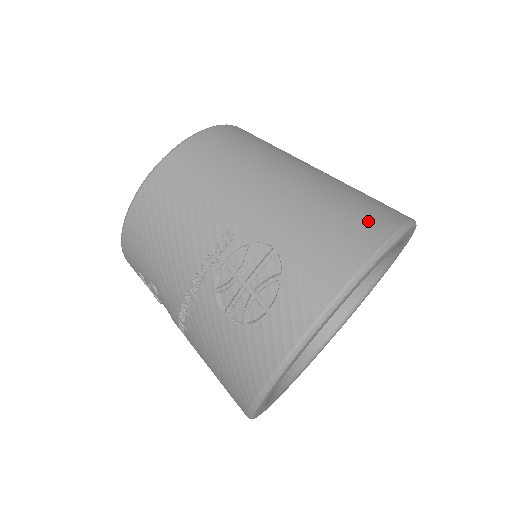
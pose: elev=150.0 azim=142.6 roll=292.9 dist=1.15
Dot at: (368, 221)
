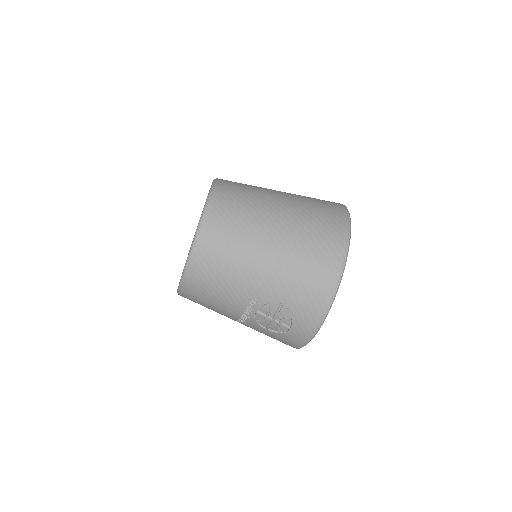
Dot at: (326, 266)
